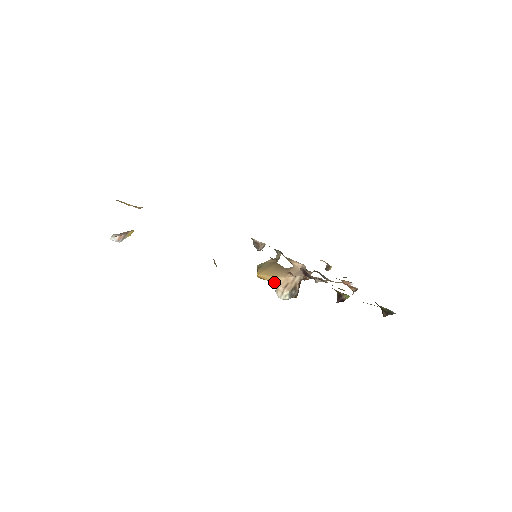
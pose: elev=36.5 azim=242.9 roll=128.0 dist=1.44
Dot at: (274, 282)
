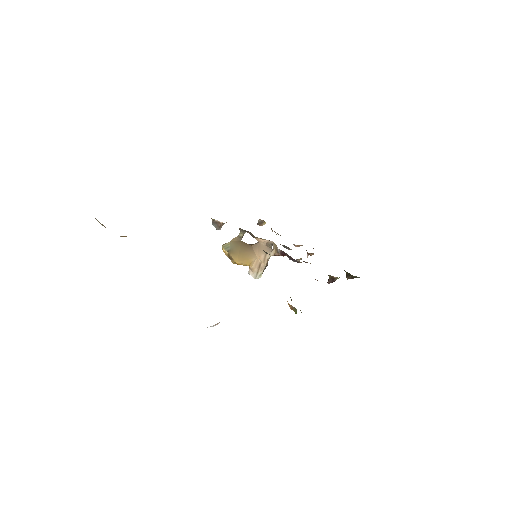
Dot at: (250, 265)
